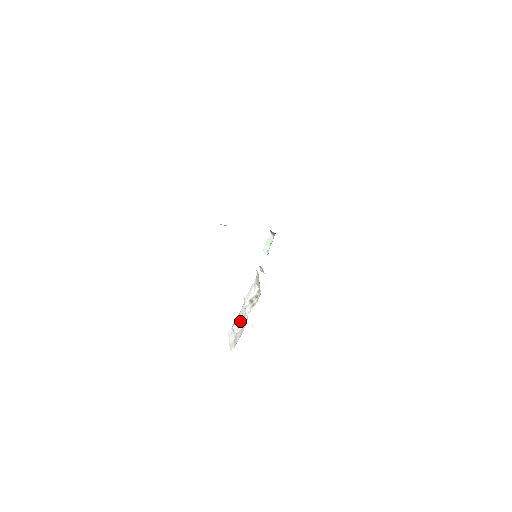
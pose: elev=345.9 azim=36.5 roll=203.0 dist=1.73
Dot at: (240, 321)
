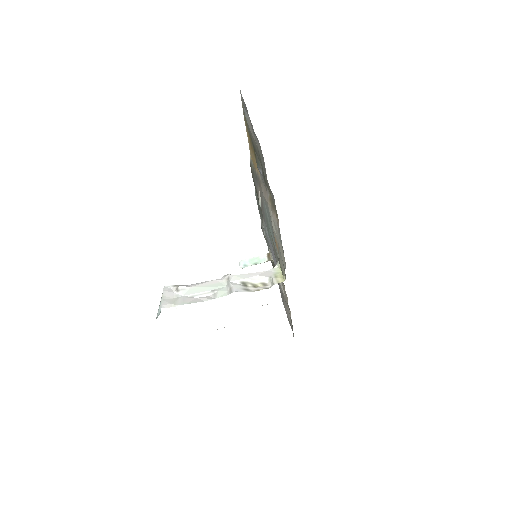
Dot at: (202, 289)
